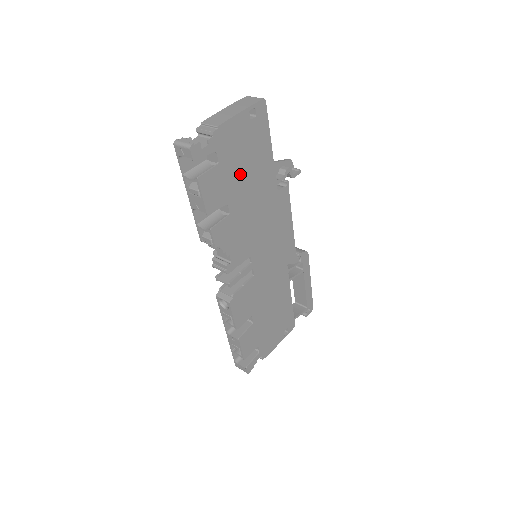
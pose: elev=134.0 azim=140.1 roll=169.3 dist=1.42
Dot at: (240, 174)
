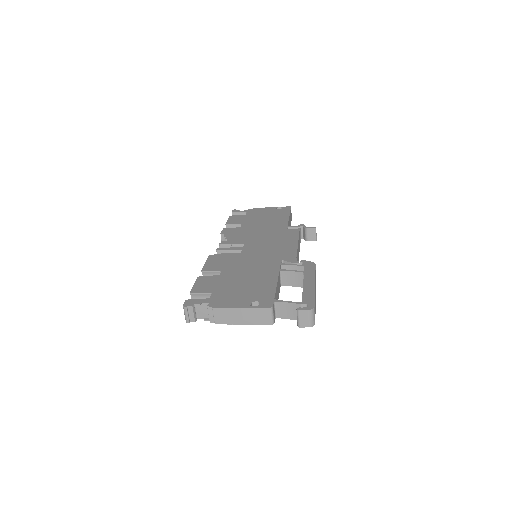
Dot at: (258, 220)
